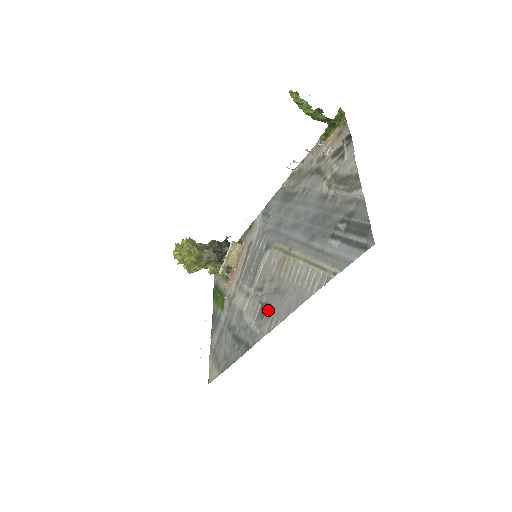
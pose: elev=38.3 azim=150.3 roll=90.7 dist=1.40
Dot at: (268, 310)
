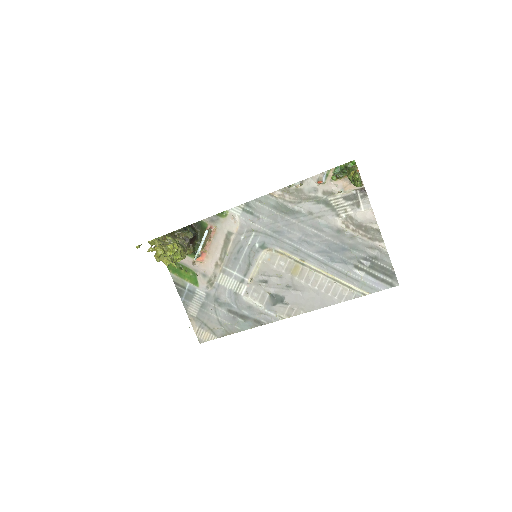
Dot at: (283, 301)
